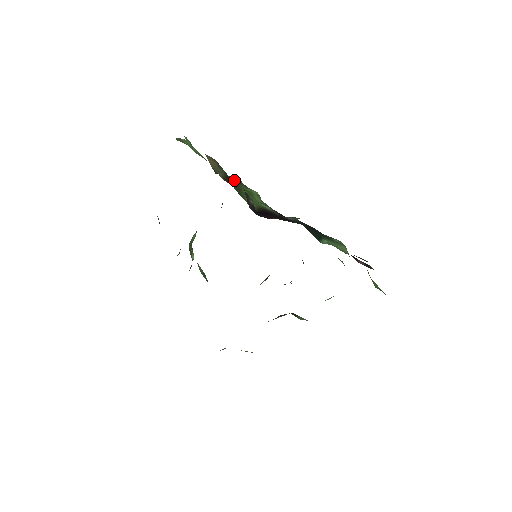
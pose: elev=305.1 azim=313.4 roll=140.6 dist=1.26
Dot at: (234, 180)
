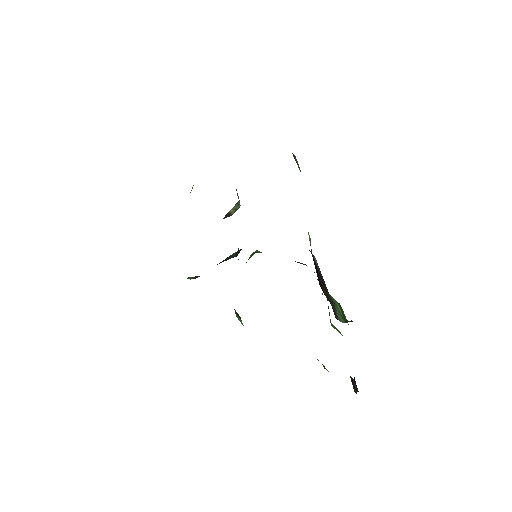
Dot at: occluded
